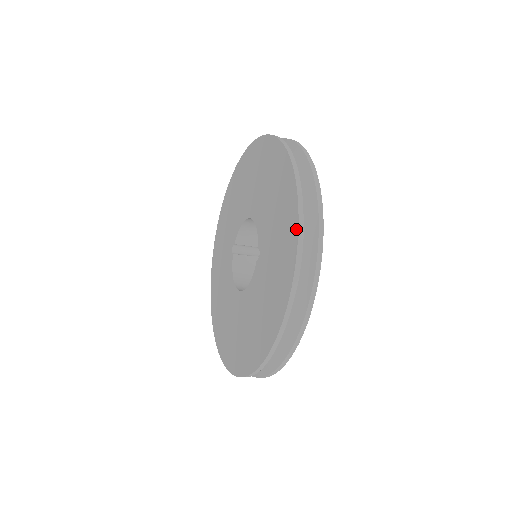
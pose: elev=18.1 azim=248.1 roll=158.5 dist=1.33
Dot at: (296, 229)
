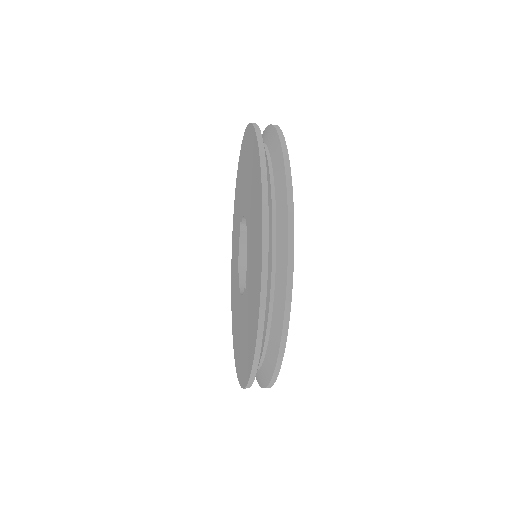
Dot at: (255, 339)
